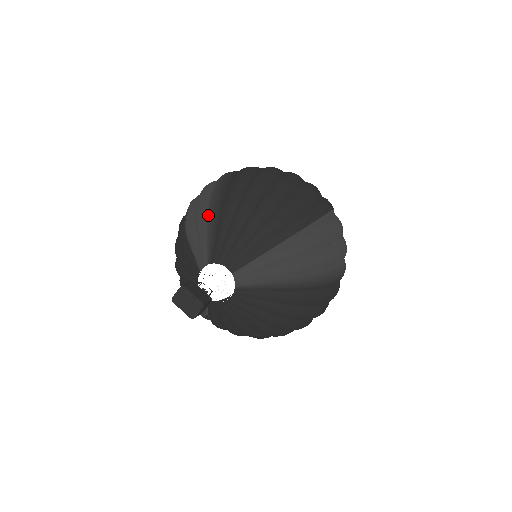
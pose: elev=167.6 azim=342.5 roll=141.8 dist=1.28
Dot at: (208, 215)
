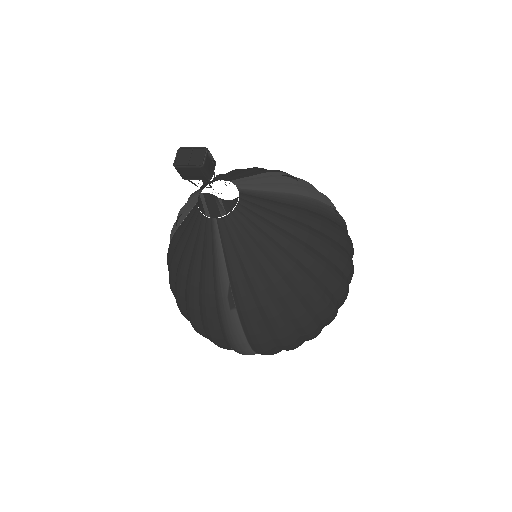
Dot at: (188, 199)
